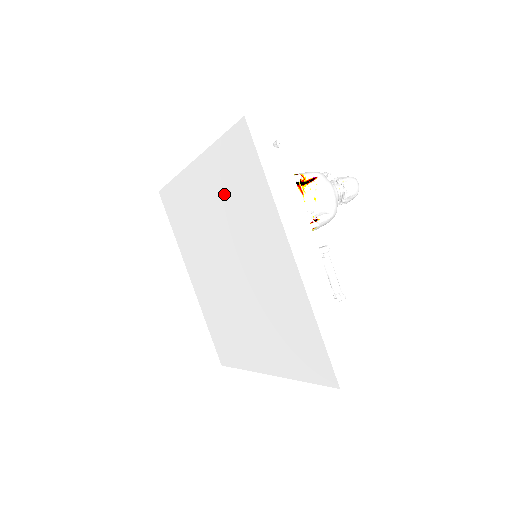
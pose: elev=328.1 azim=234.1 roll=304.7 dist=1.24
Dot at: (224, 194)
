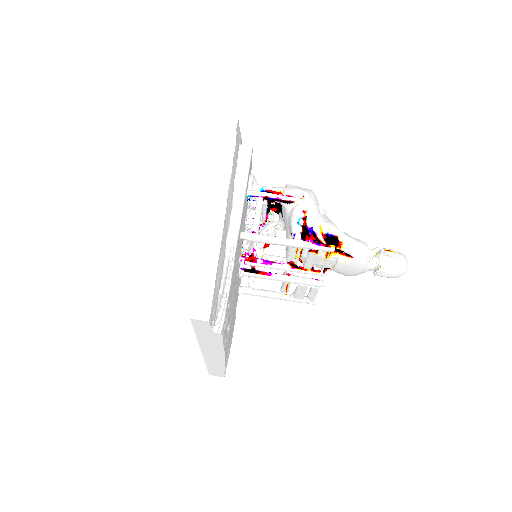
Dot at: occluded
